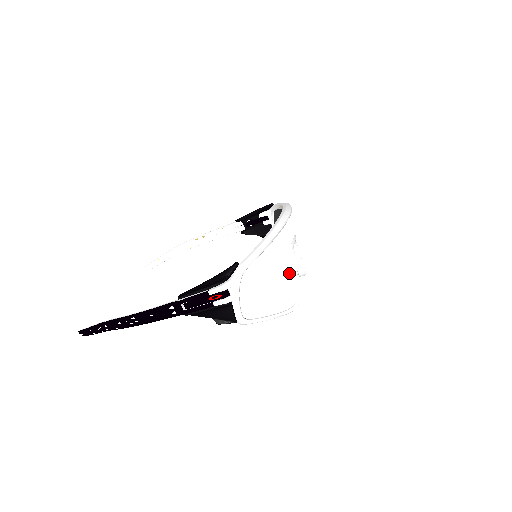
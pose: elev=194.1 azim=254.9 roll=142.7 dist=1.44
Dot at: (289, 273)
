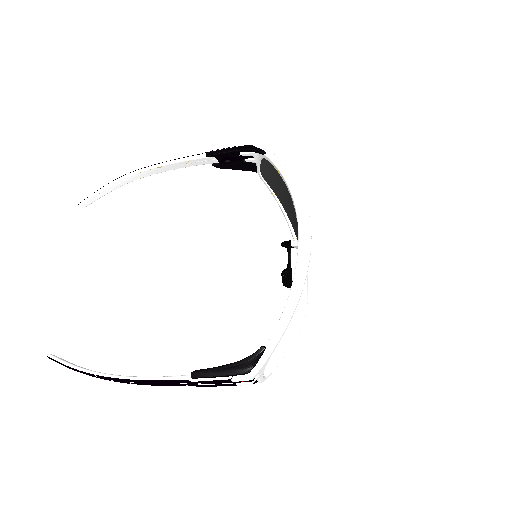
Dot at: (304, 296)
